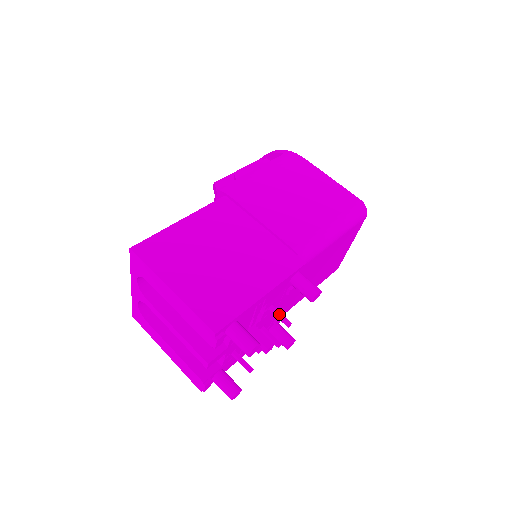
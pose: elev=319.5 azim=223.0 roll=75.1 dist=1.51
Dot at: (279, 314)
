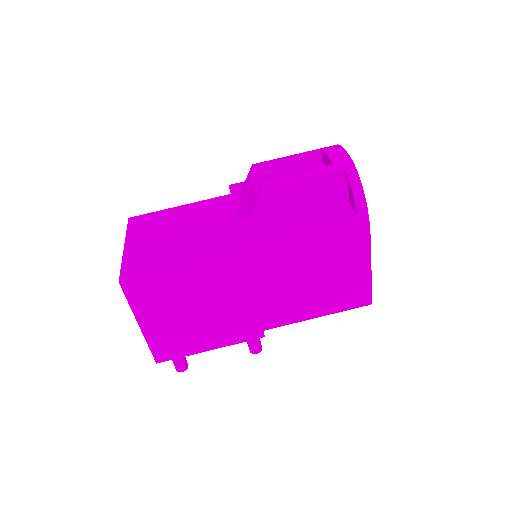
Dot at: occluded
